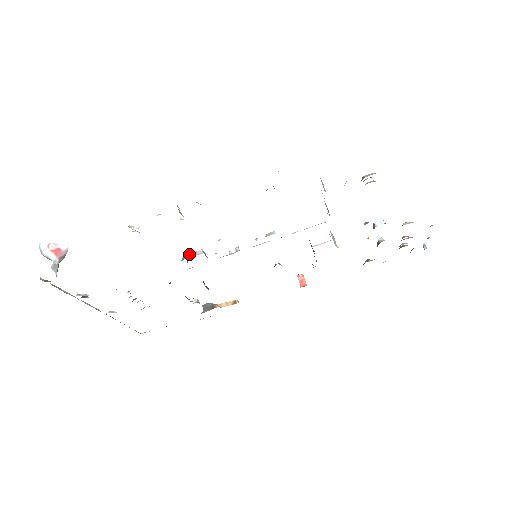
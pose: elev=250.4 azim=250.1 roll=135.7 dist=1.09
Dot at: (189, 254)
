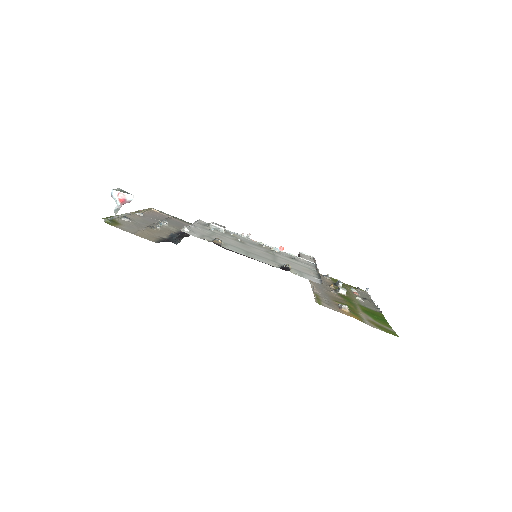
Dot at: (214, 226)
